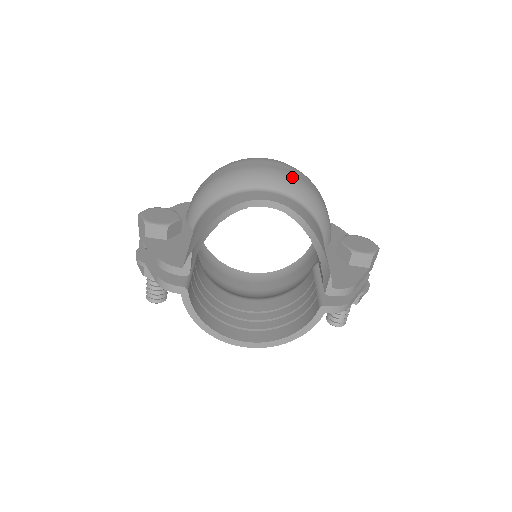
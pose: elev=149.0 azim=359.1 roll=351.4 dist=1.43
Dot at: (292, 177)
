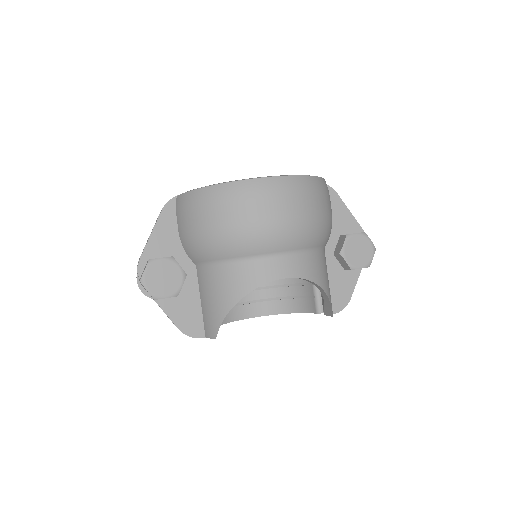
Dot at: (304, 222)
